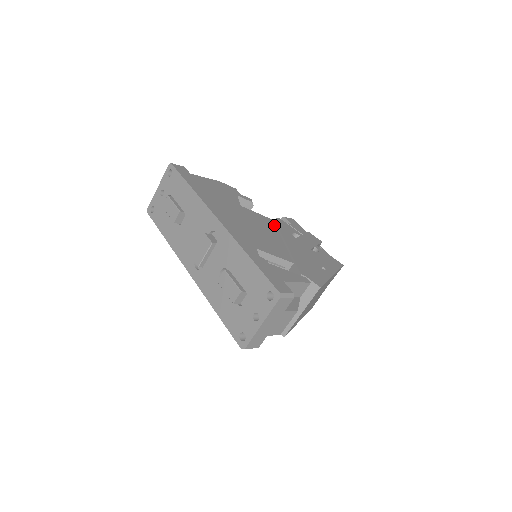
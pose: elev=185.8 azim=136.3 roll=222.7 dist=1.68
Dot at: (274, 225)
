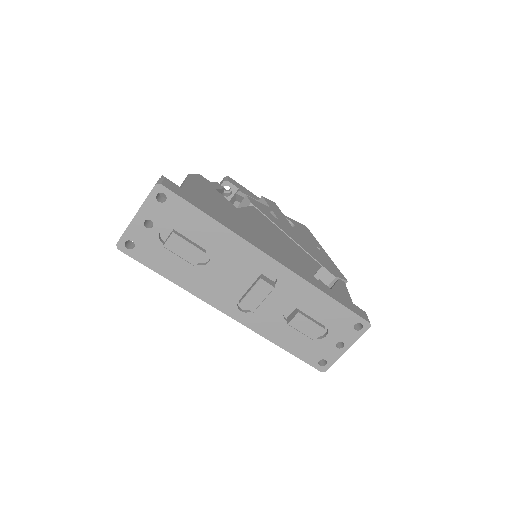
Dot at: (263, 215)
